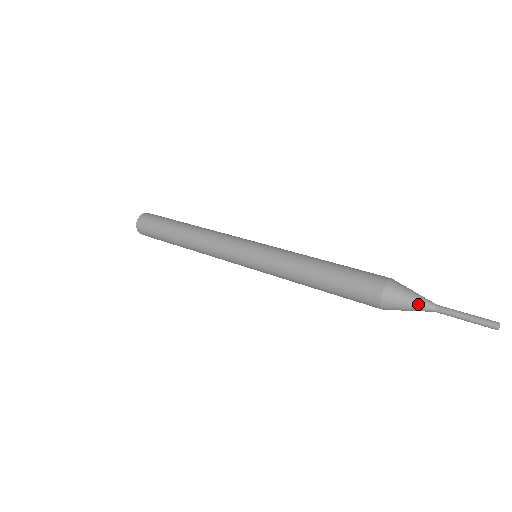
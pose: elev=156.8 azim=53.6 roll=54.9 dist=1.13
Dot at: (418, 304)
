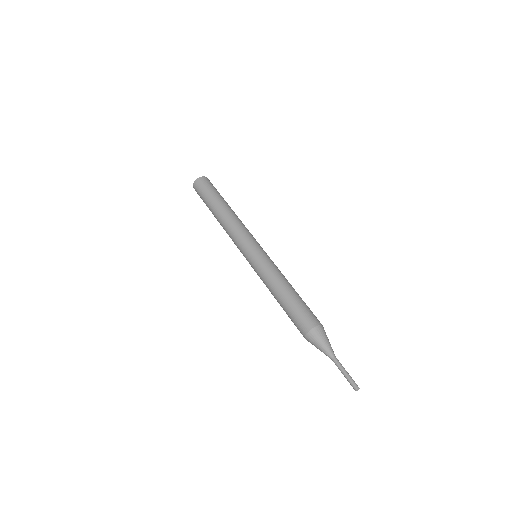
Dot at: (326, 349)
